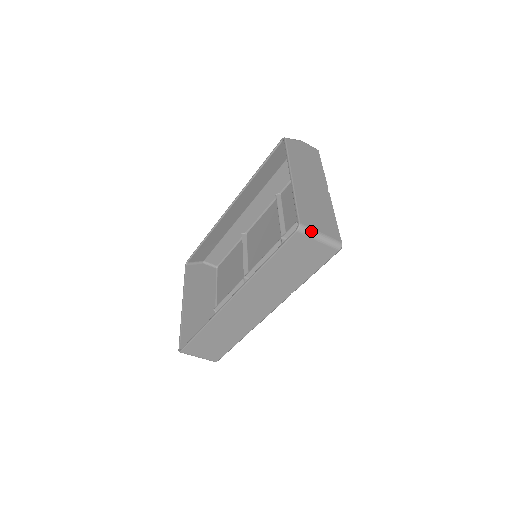
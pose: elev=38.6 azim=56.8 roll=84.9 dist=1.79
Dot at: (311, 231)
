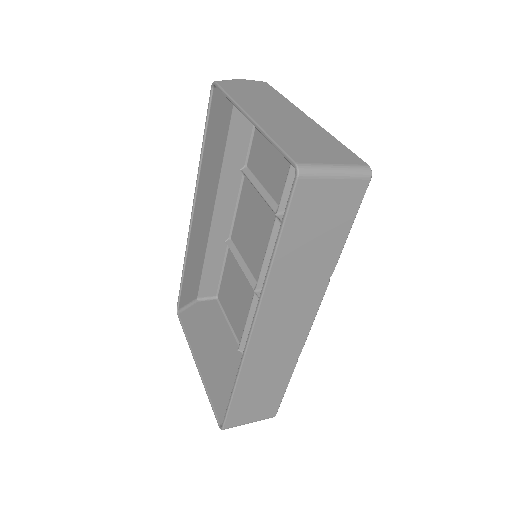
Dot at: (318, 168)
